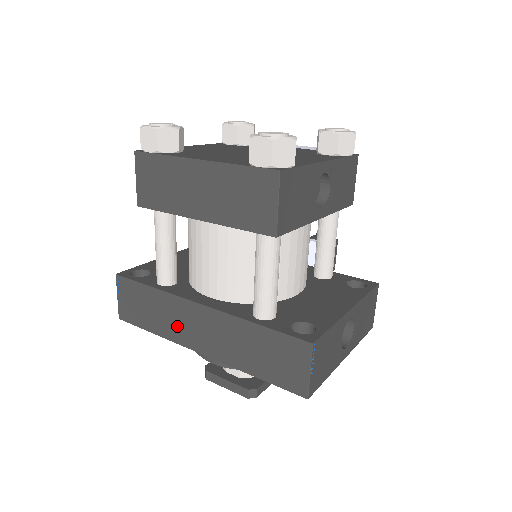
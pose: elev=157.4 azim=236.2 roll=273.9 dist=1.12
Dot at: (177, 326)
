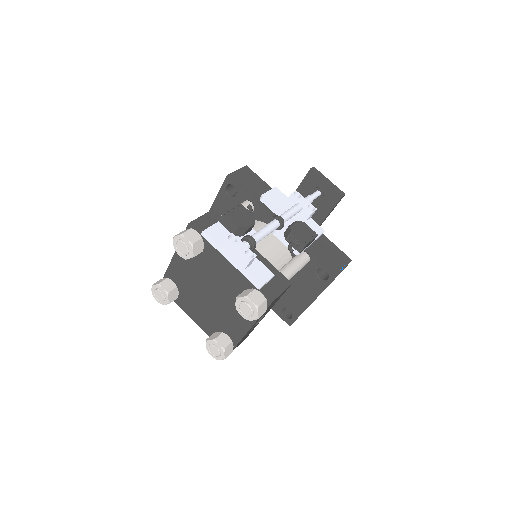
Dot at: occluded
